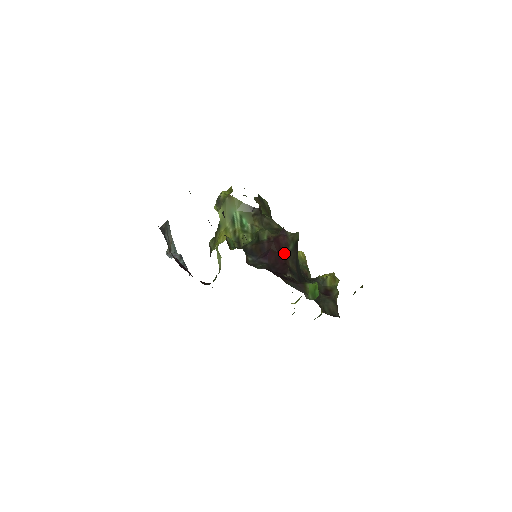
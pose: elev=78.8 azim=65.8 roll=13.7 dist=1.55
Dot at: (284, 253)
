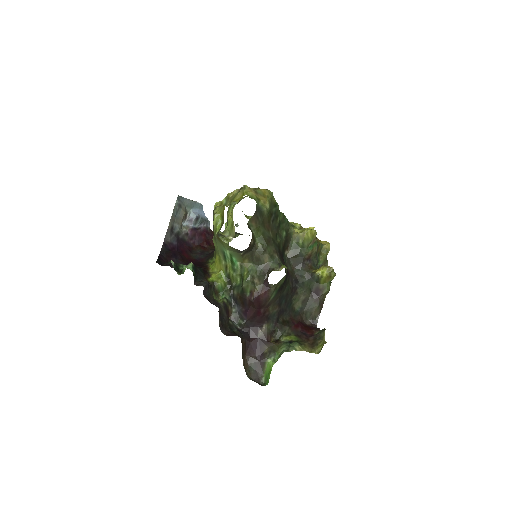
Dot at: (264, 306)
